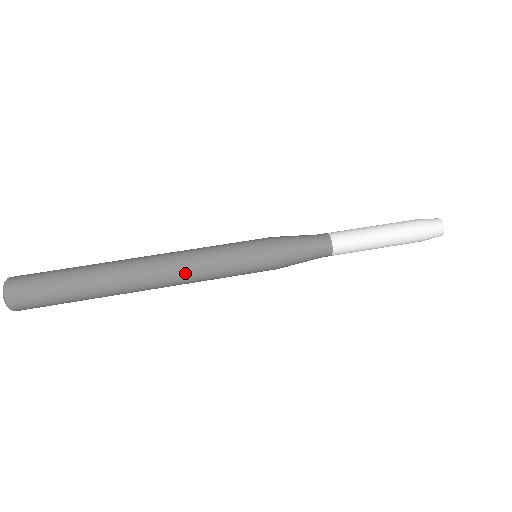
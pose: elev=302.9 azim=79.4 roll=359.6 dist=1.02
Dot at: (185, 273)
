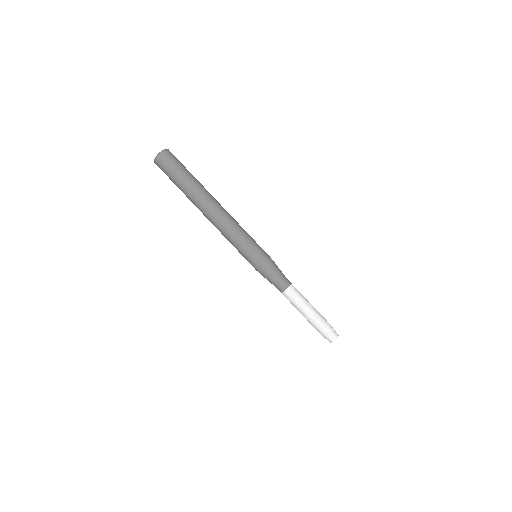
Dot at: (223, 229)
